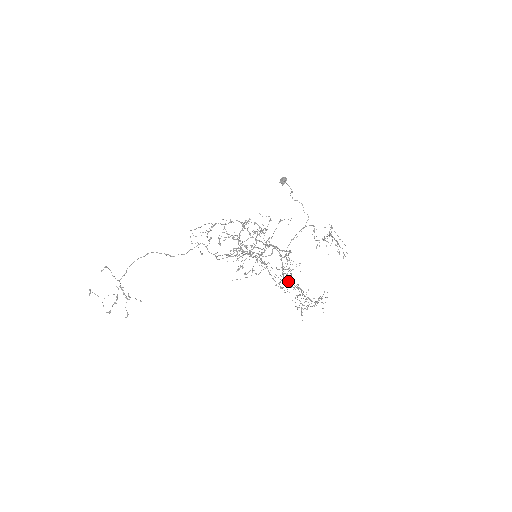
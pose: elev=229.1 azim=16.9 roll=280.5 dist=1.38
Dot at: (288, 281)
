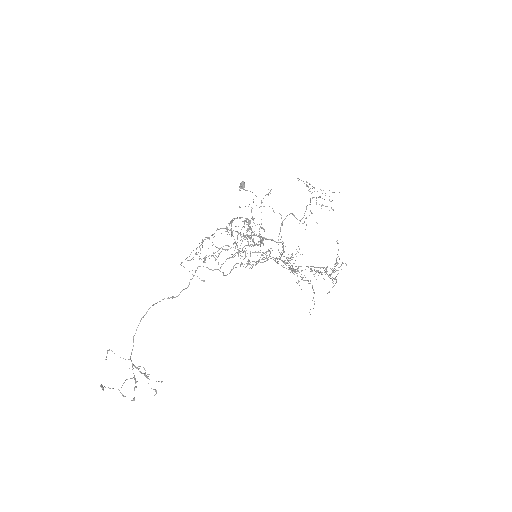
Dot at: (298, 267)
